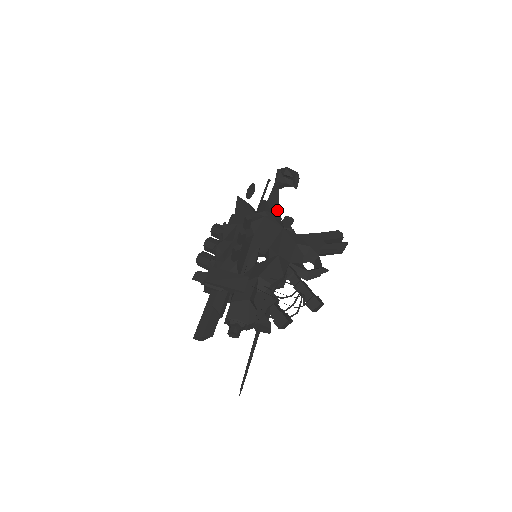
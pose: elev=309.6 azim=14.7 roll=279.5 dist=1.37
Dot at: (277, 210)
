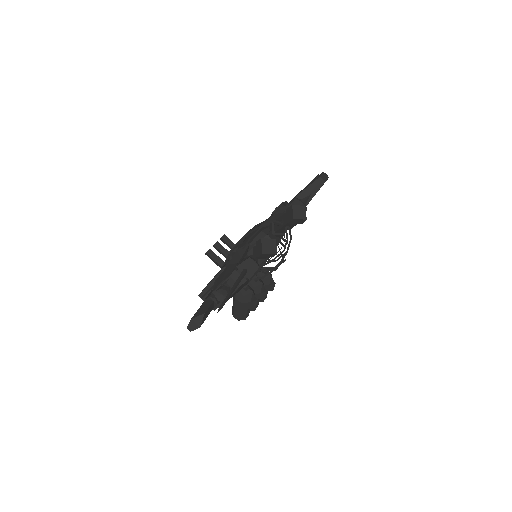
Dot at: occluded
